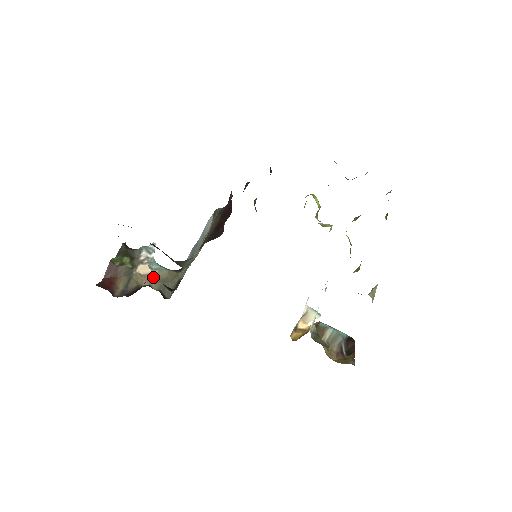
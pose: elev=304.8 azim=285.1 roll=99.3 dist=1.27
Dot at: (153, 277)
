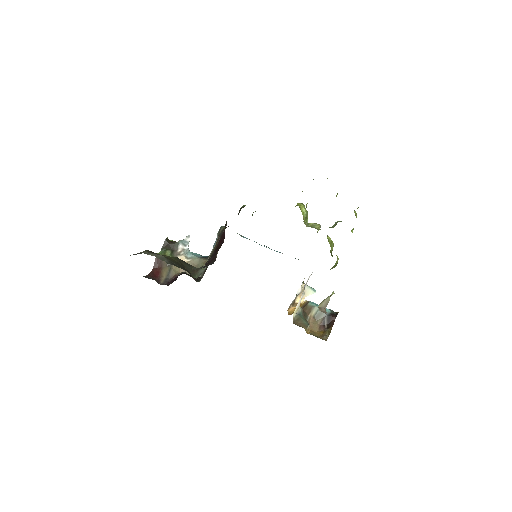
Dot at: occluded
